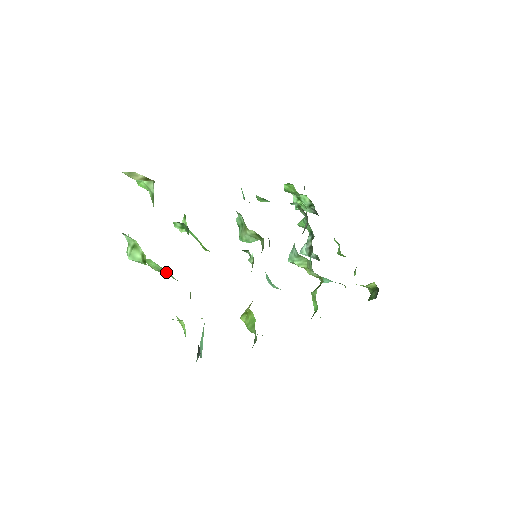
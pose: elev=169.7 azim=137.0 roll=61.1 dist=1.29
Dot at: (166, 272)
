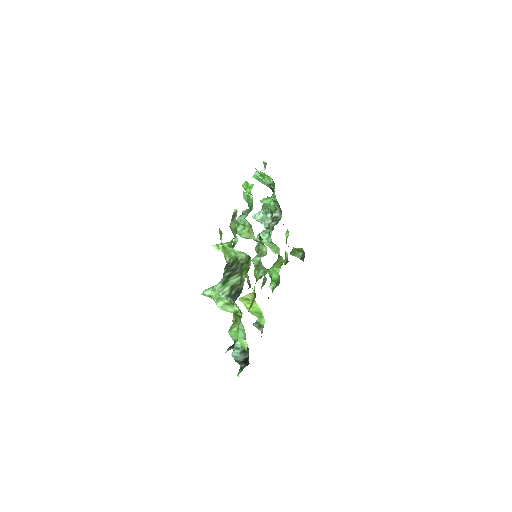
Dot at: occluded
